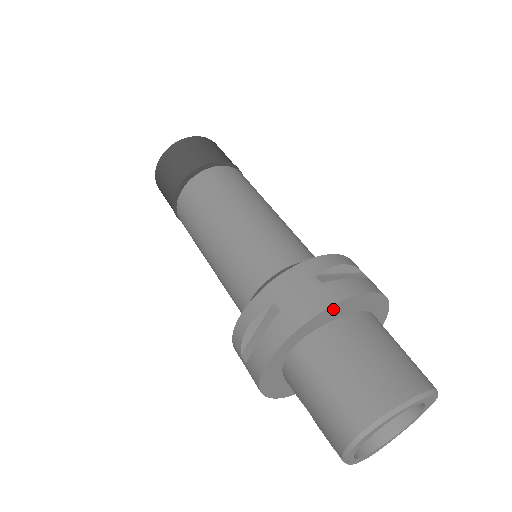
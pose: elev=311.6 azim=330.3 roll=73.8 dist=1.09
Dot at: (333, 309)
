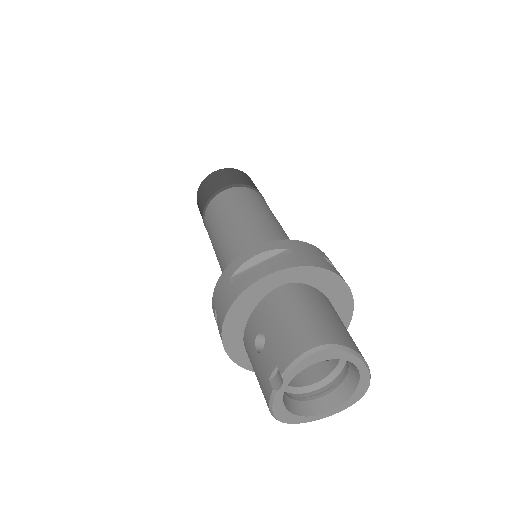
Dot at: (329, 277)
